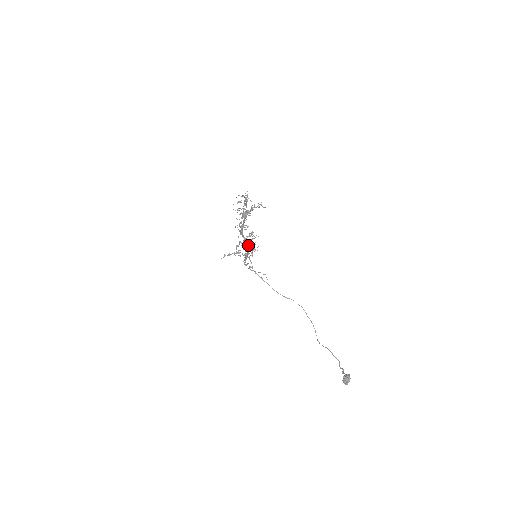
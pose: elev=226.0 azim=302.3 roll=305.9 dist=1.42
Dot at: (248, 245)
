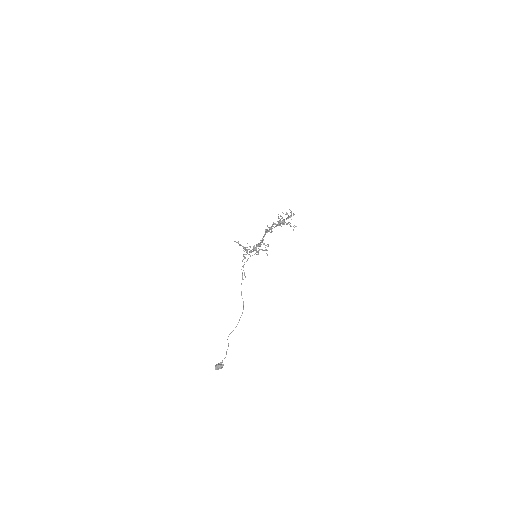
Dot at: (260, 245)
